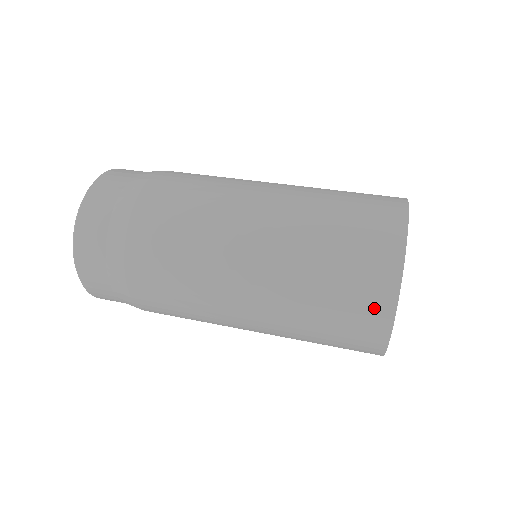
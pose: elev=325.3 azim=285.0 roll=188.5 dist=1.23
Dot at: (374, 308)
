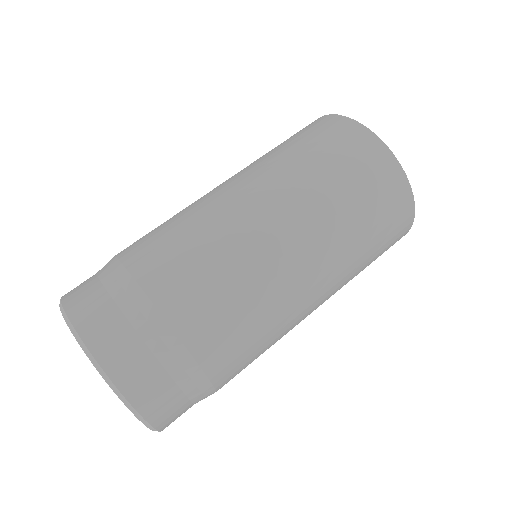
Dot at: (394, 189)
